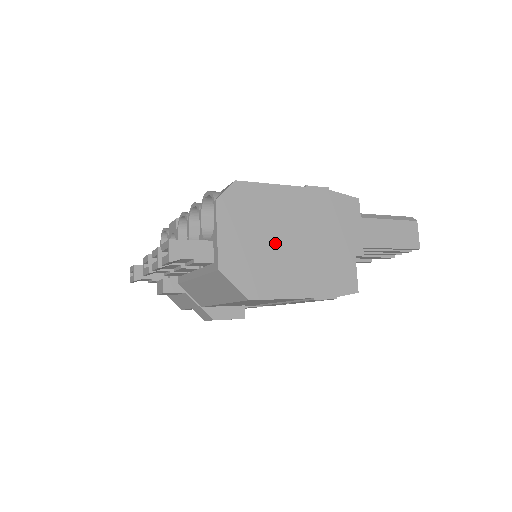
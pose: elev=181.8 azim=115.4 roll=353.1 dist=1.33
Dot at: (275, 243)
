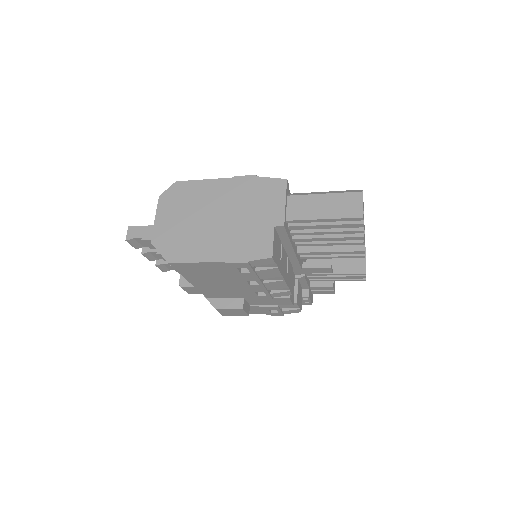
Dot at: (198, 221)
